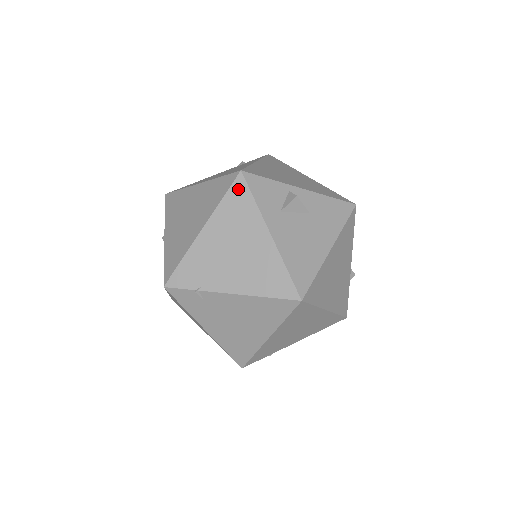
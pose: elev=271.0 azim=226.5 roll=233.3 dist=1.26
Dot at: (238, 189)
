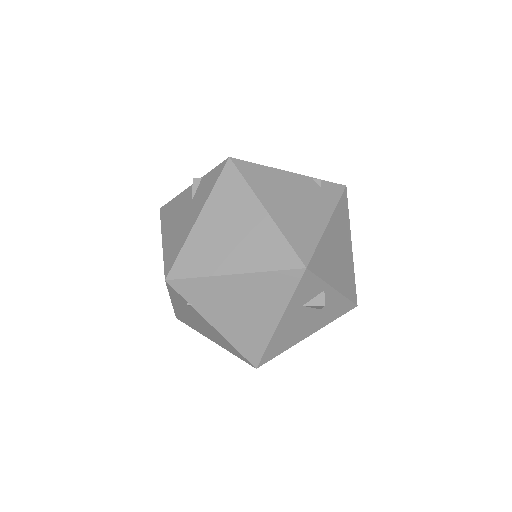
Dot at: (290, 277)
